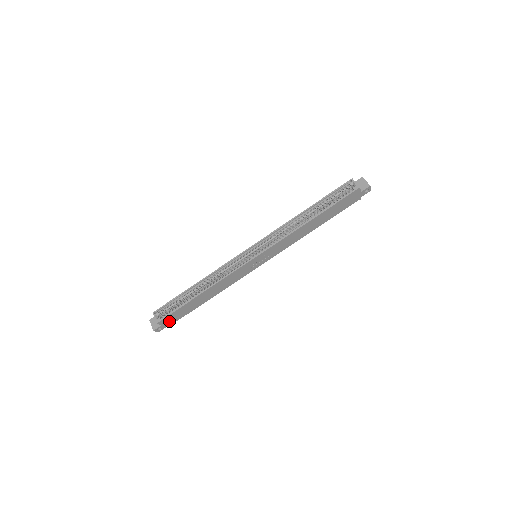
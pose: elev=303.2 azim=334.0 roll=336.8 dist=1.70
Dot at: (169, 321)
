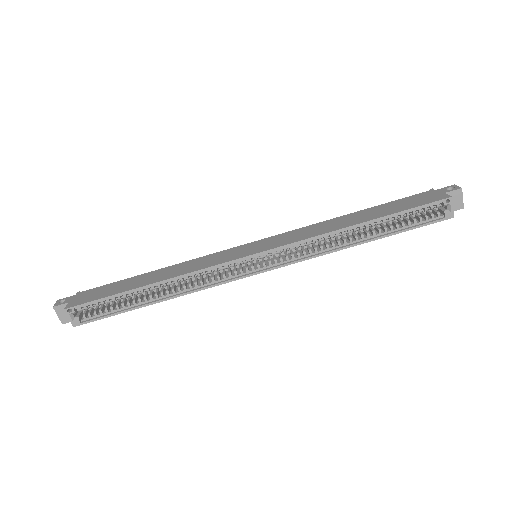
Dot at: occluded
